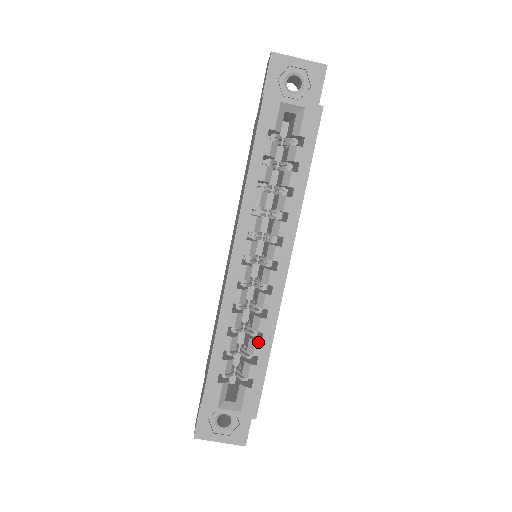
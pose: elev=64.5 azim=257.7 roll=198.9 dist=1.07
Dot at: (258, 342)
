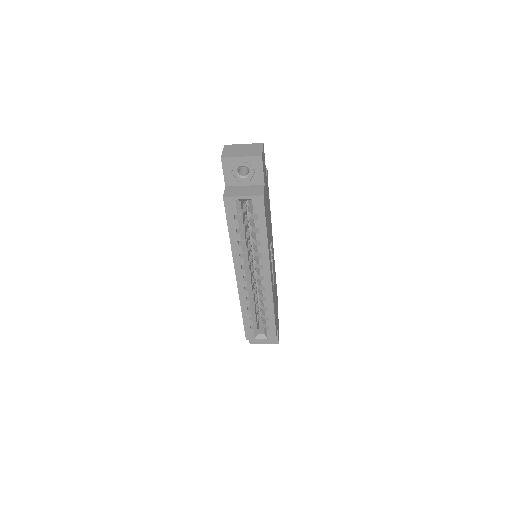
Dot at: (266, 311)
